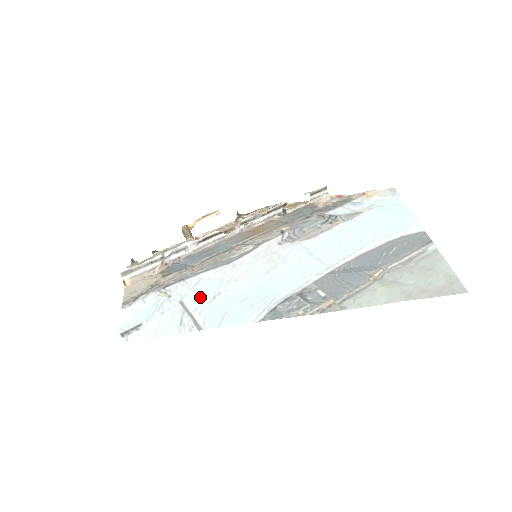
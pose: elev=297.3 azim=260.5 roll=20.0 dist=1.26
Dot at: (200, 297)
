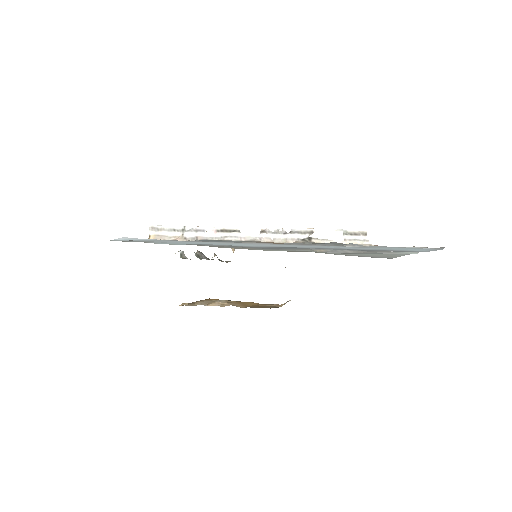
Dot at: occluded
